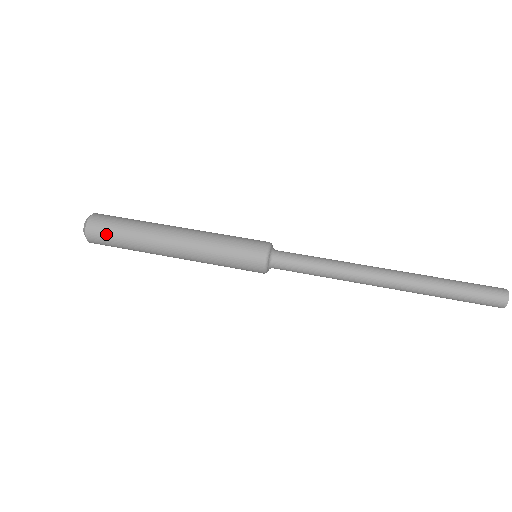
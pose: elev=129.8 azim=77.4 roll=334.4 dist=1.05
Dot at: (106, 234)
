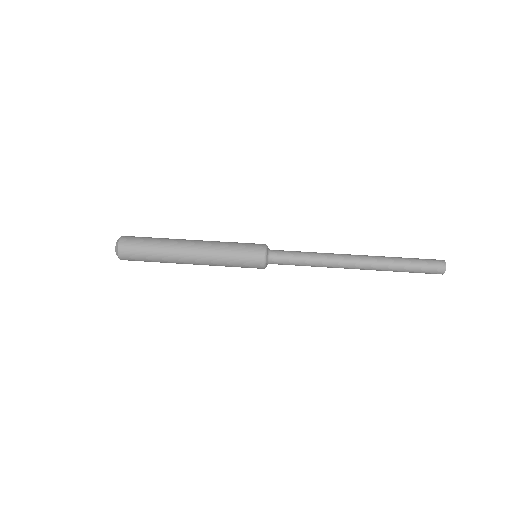
Dot at: (136, 245)
